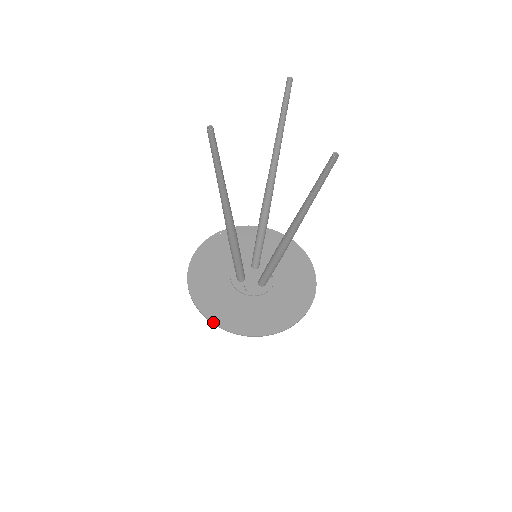
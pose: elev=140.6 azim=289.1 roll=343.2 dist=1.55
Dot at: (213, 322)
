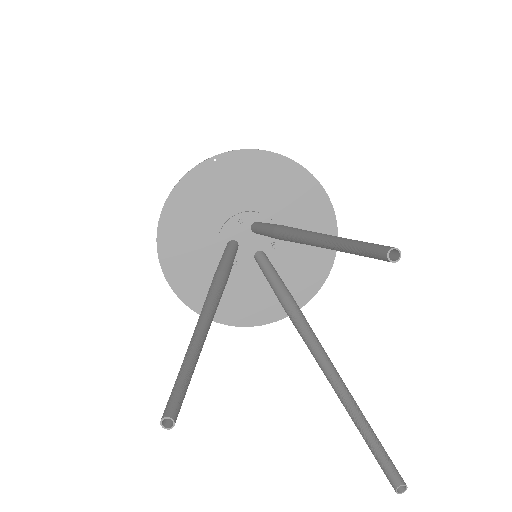
Dot at: (186, 304)
